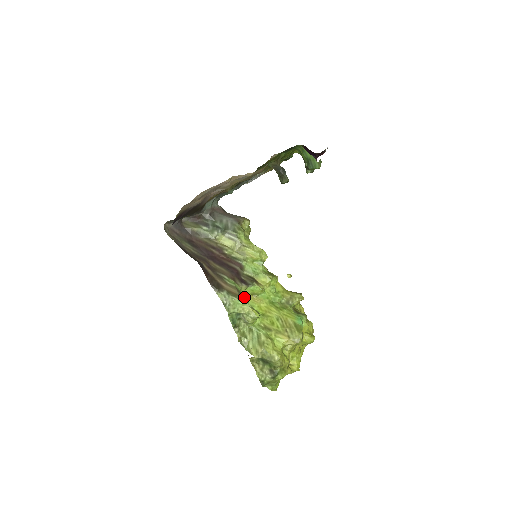
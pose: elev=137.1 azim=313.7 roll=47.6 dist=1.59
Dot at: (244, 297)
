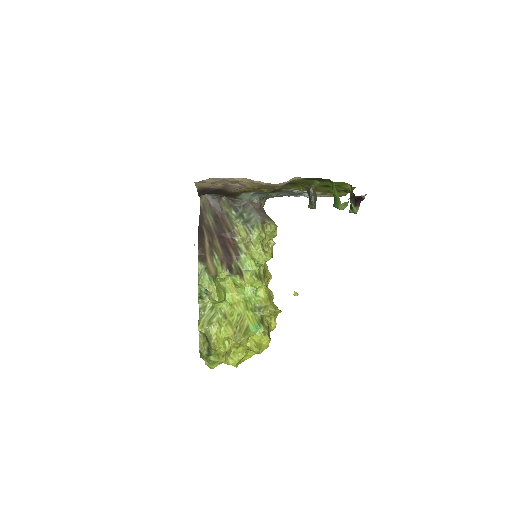
Dot at: (226, 281)
